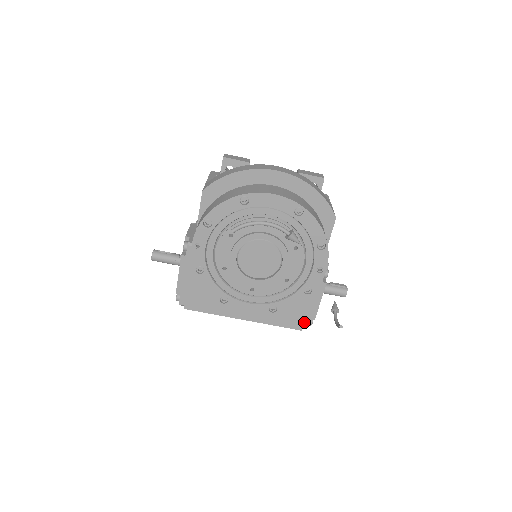
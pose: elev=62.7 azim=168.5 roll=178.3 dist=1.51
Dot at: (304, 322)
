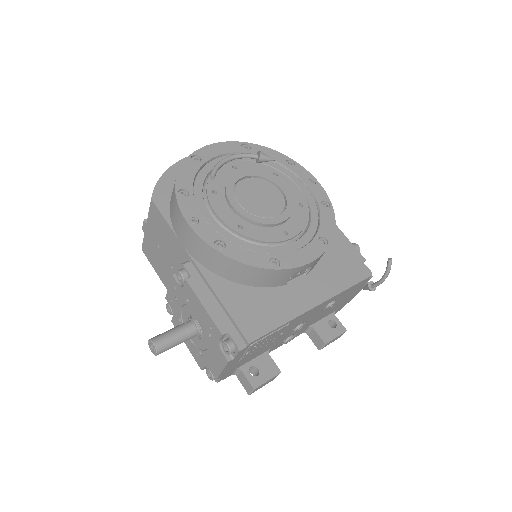
Dot at: (362, 269)
